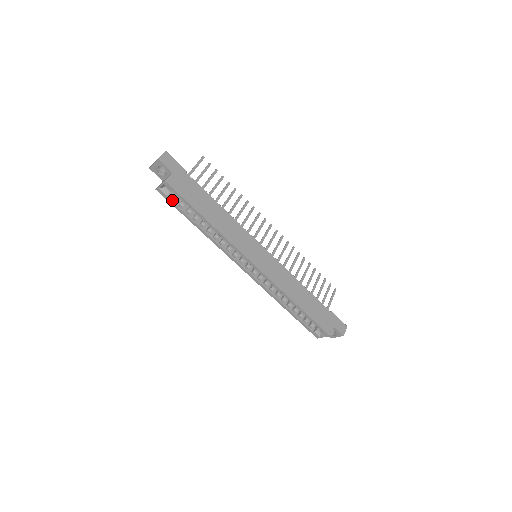
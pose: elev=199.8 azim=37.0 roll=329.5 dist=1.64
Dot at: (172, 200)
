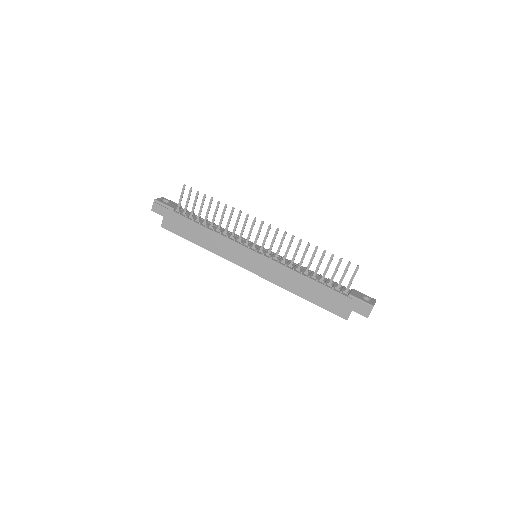
Dot at: occluded
